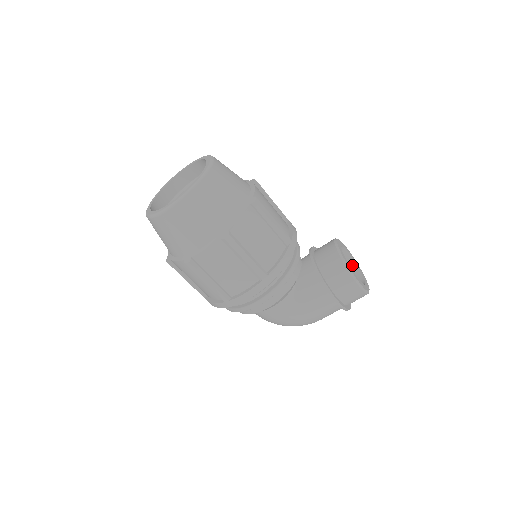
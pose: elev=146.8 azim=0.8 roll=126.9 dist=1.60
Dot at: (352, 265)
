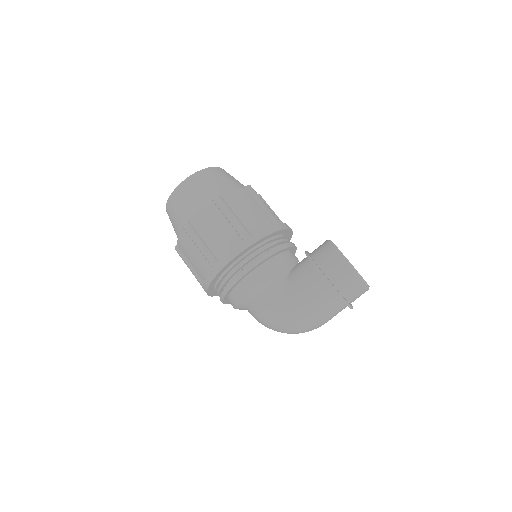
Dot at: occluded
